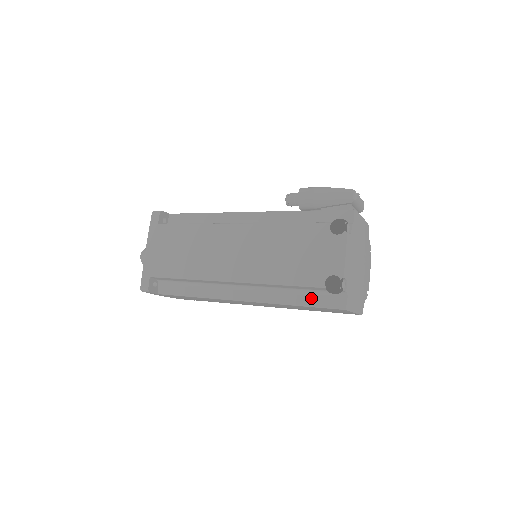
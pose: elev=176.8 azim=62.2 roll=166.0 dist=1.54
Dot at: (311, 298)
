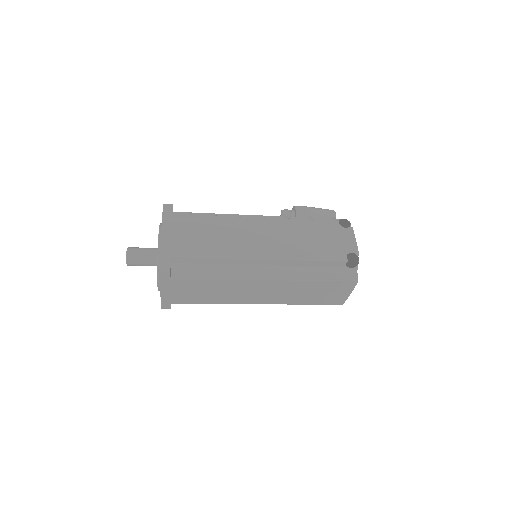
Dot at: (330, 274)
